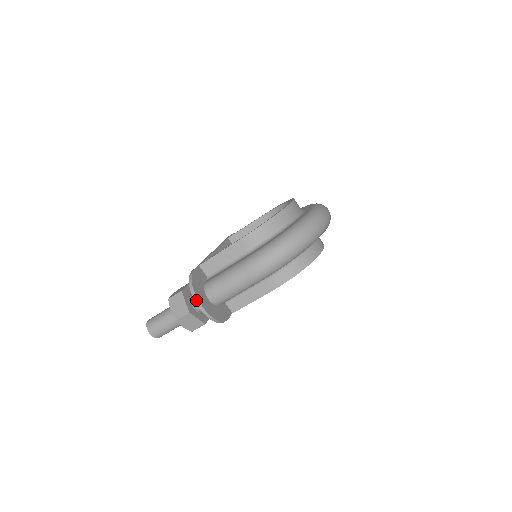
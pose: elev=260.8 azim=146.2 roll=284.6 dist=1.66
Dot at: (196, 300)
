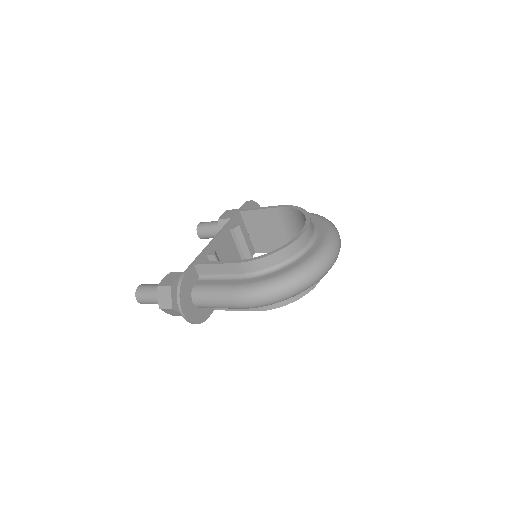
Dot at: (179, 307)
